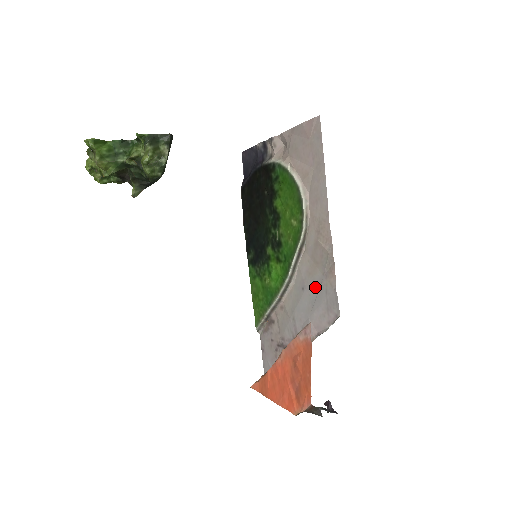
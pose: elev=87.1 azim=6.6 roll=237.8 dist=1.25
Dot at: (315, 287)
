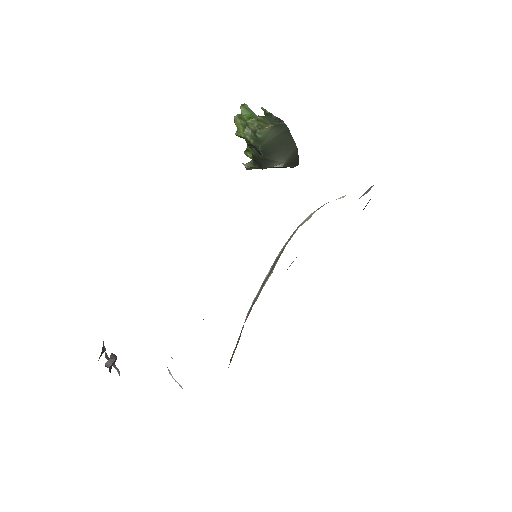
Dot at: occluded
